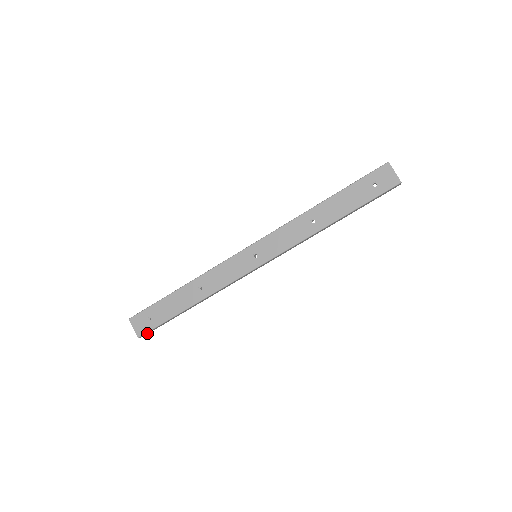
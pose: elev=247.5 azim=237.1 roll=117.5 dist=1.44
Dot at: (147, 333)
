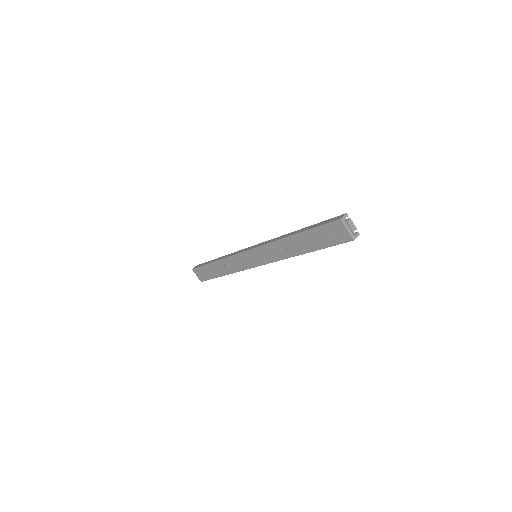
Dot at: occluded
